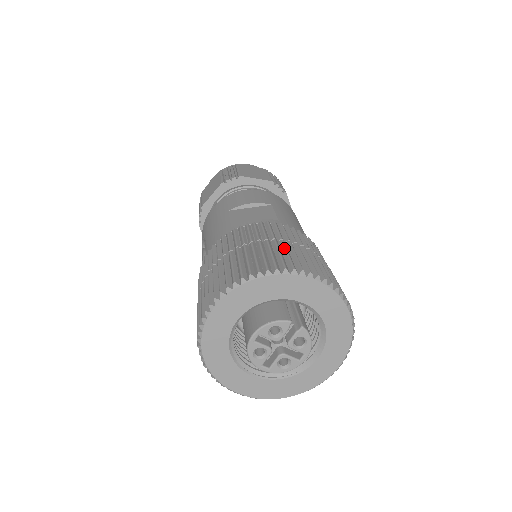
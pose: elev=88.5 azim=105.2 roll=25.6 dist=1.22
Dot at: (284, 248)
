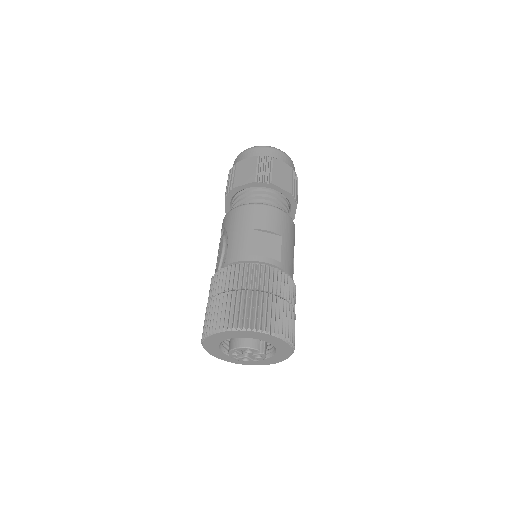
Dot at: (275, 306)
